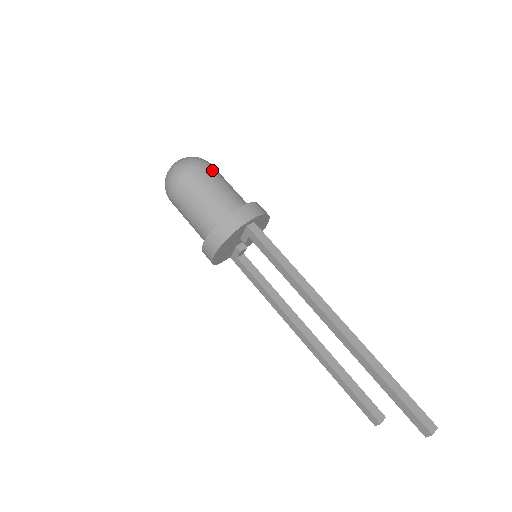
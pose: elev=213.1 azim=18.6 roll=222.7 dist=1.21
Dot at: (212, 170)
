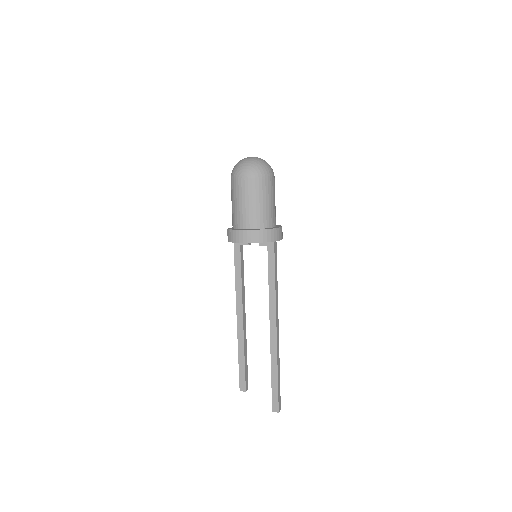
Dot at: occluded
